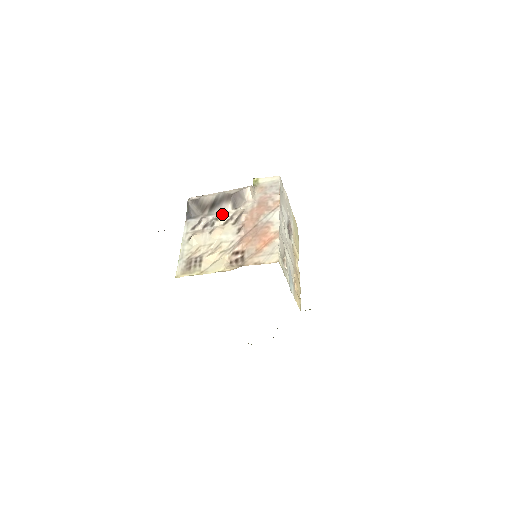
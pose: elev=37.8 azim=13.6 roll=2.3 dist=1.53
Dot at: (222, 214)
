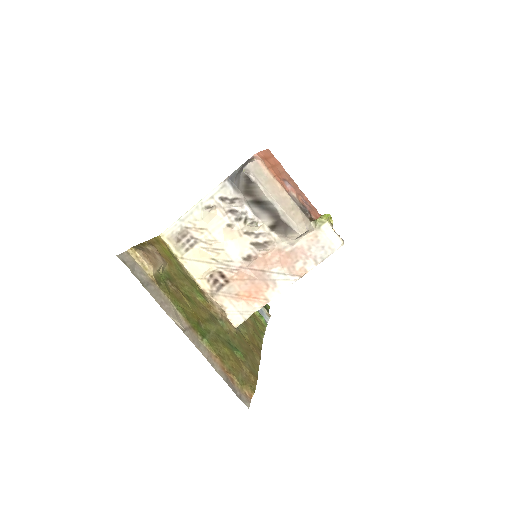
Dot at: (253, 225)
